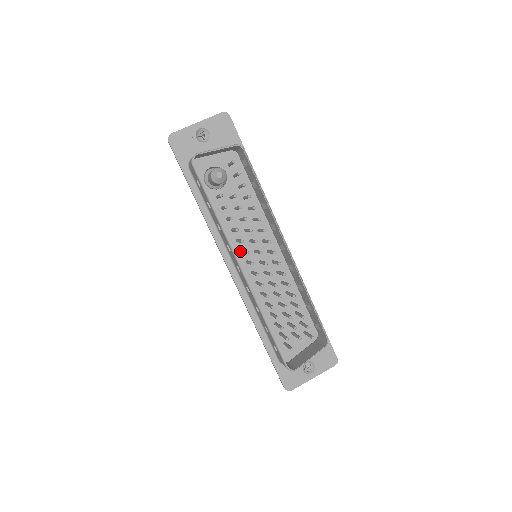
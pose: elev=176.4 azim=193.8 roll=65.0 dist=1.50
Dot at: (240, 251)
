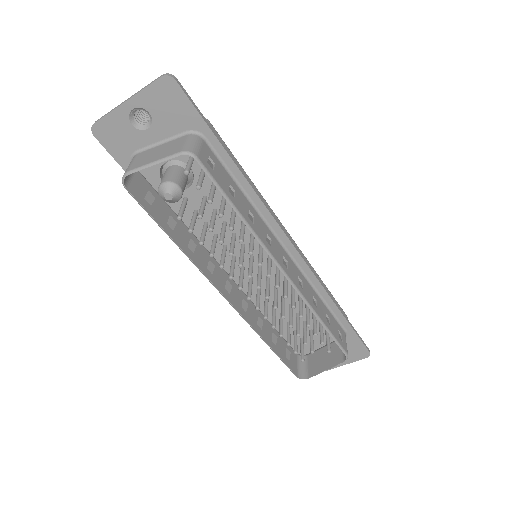
Dot at: (231, 257)
